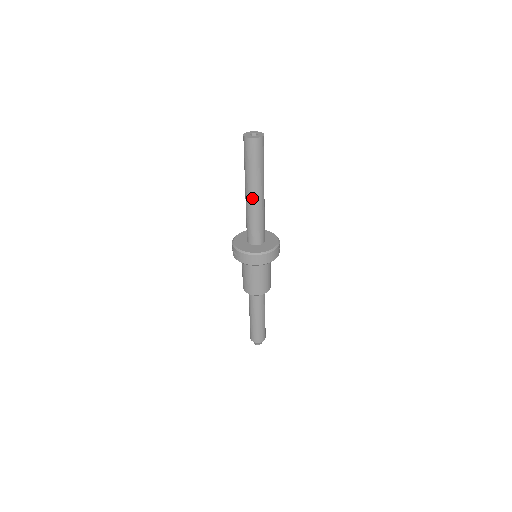
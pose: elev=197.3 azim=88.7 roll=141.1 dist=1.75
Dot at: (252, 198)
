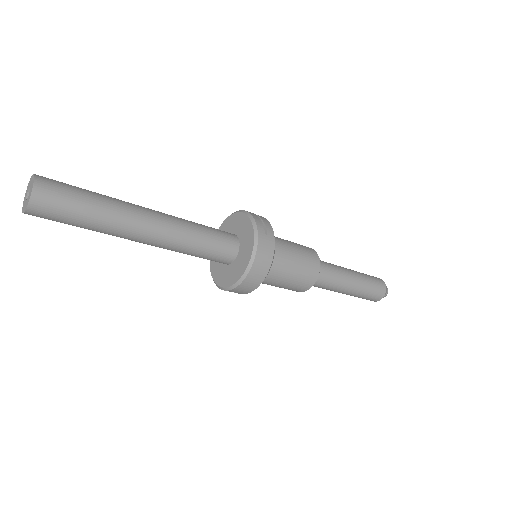
Dot at: (148, 241)
